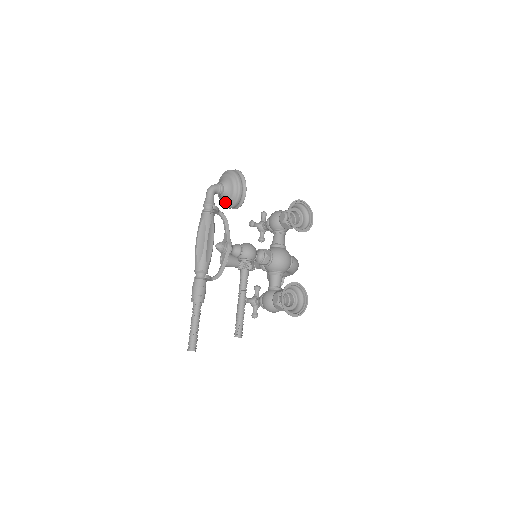
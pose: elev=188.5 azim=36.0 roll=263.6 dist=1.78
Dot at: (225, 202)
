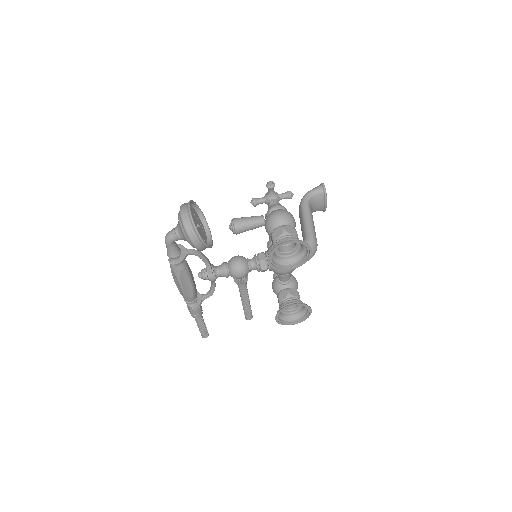
Dot at: occluded
